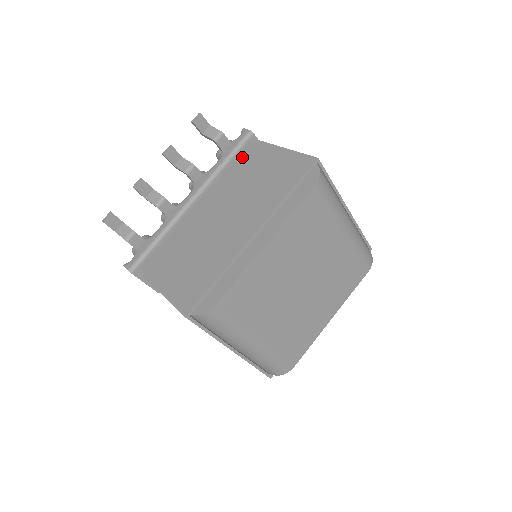
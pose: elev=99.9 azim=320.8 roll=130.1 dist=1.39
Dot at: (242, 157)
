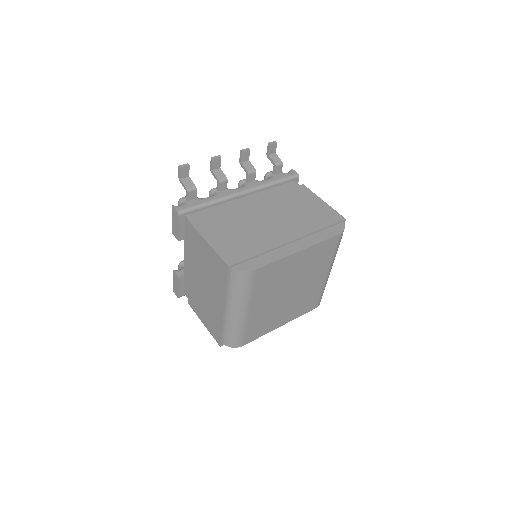
Dot at: (287, 187)
